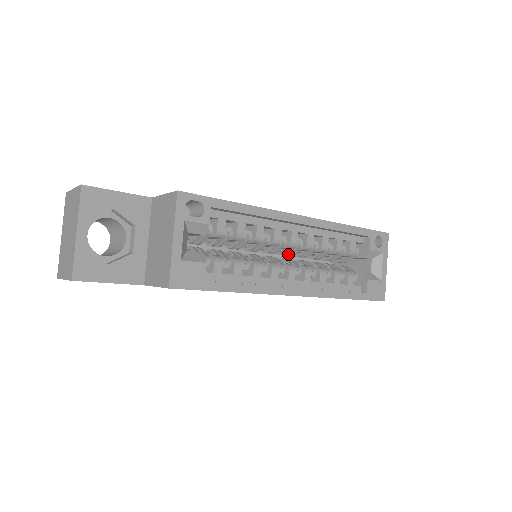
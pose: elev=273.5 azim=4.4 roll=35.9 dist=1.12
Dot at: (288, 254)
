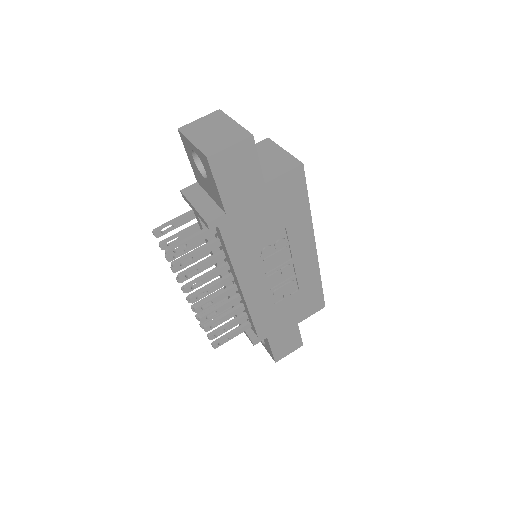
Dot at: occluded
